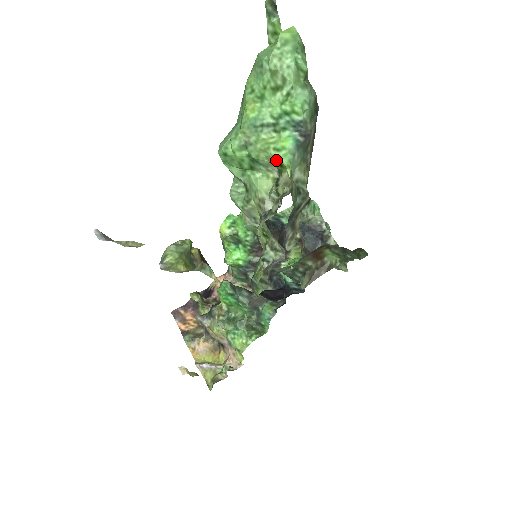
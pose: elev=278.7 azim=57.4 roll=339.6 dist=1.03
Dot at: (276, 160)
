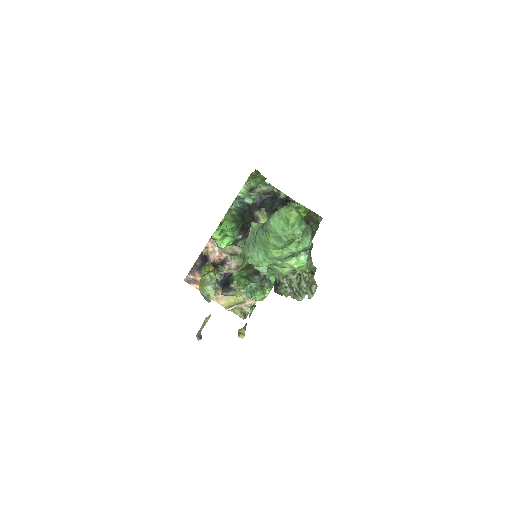
Dot at: occluded
